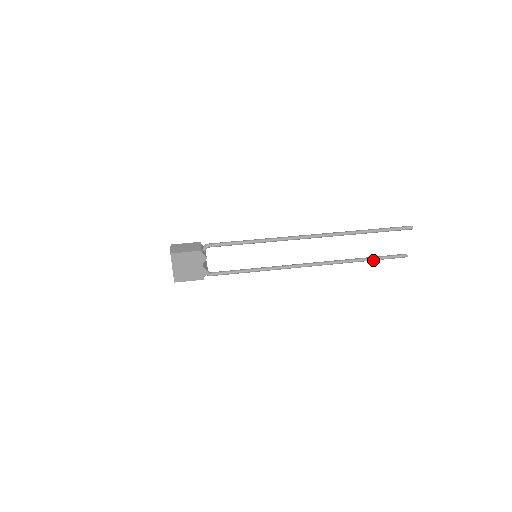
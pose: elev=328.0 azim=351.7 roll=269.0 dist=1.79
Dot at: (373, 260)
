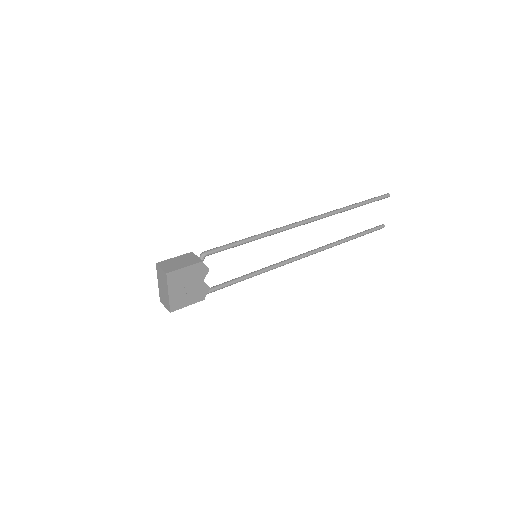
Dot at: occluded
